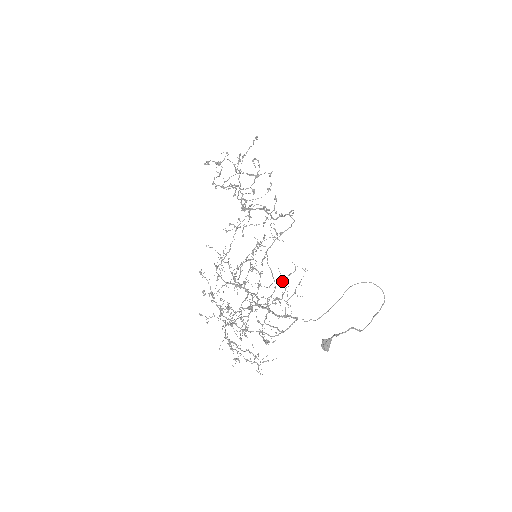
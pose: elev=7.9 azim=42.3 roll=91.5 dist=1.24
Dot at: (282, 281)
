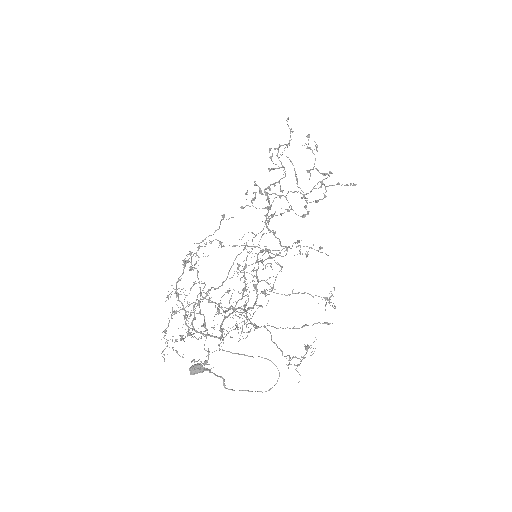
Dot at: (307, 349)
